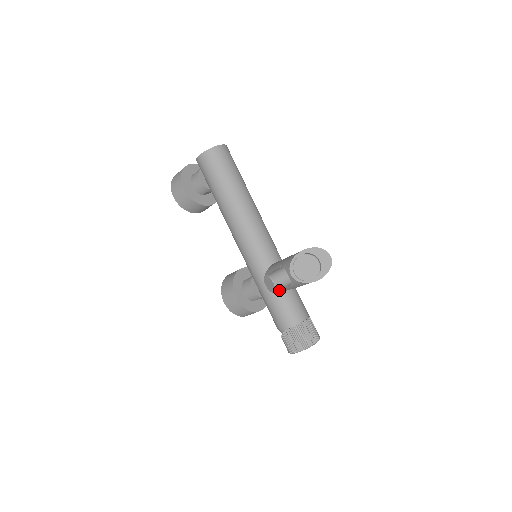
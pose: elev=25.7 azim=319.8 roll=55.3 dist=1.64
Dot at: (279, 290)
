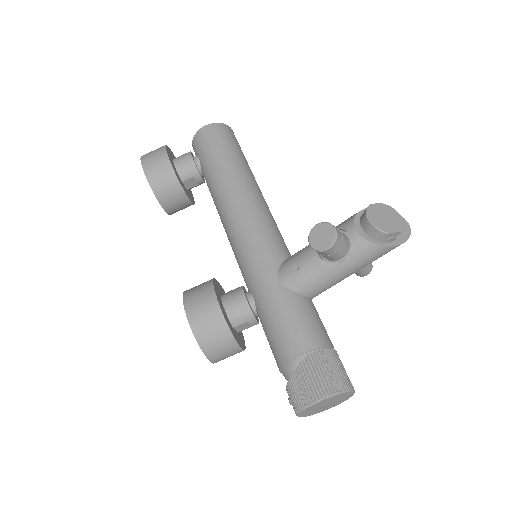
Dot at: (305, 285)
